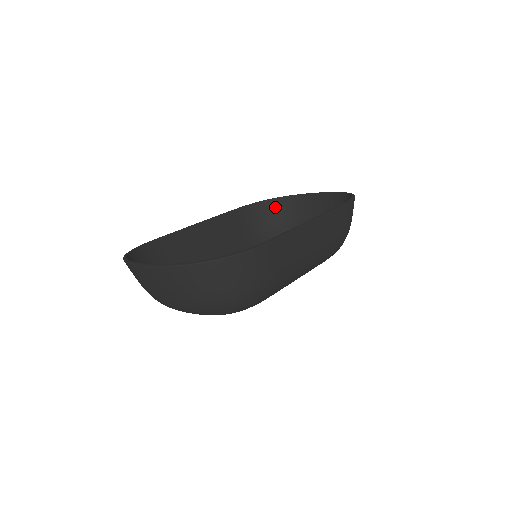
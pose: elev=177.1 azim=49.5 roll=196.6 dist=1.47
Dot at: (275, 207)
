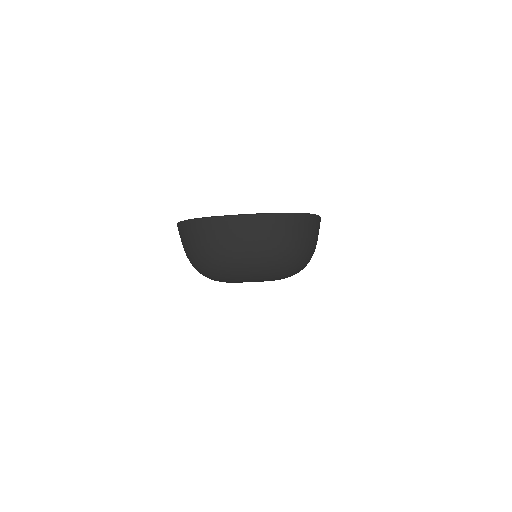
Dot at: occluded
